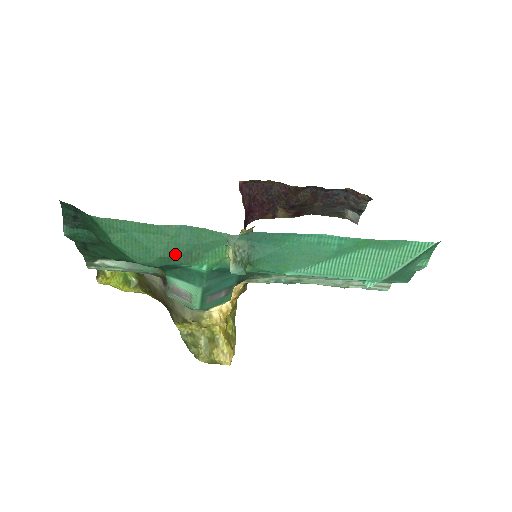
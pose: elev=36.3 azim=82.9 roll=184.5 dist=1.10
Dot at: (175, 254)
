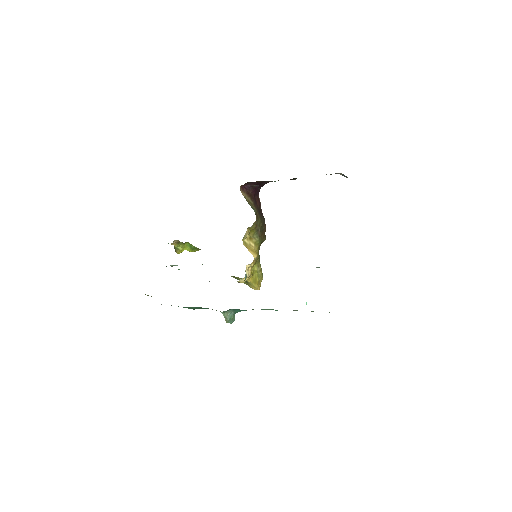
Dot at: occluded
